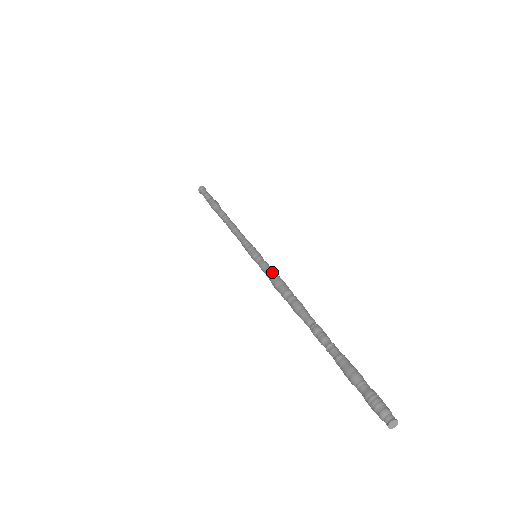
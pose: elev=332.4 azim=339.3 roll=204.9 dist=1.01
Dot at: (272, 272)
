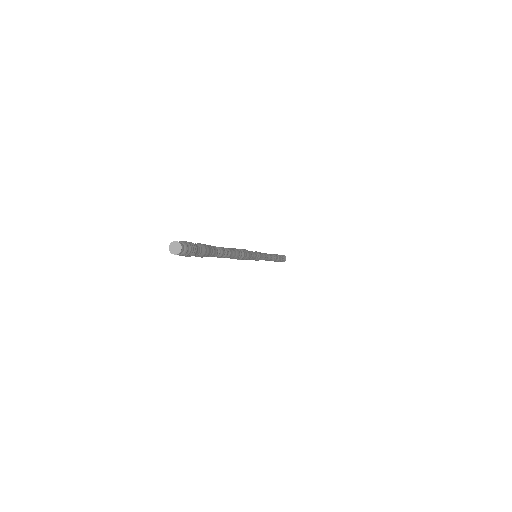
Dot at: occluded
